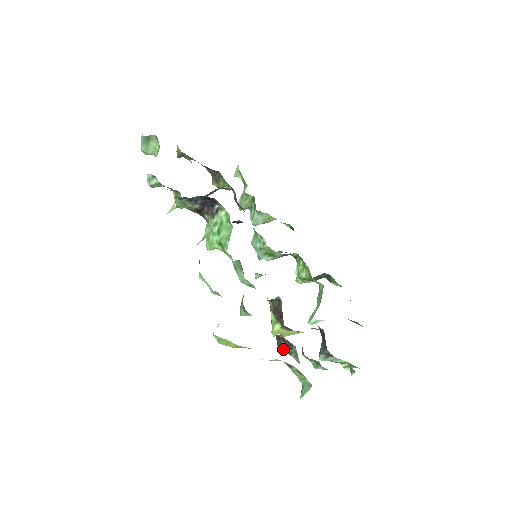
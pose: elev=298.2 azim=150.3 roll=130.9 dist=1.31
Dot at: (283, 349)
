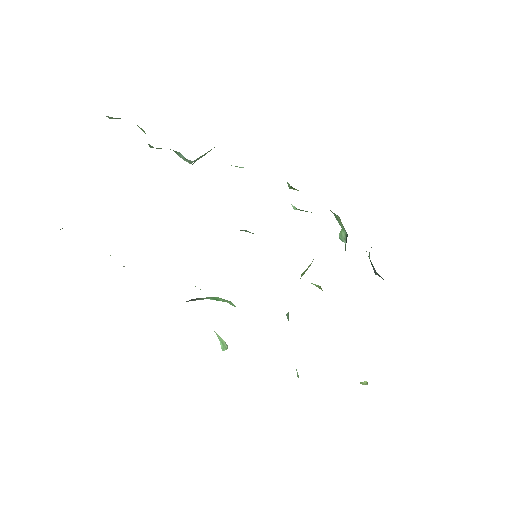
Dot at: occluded
